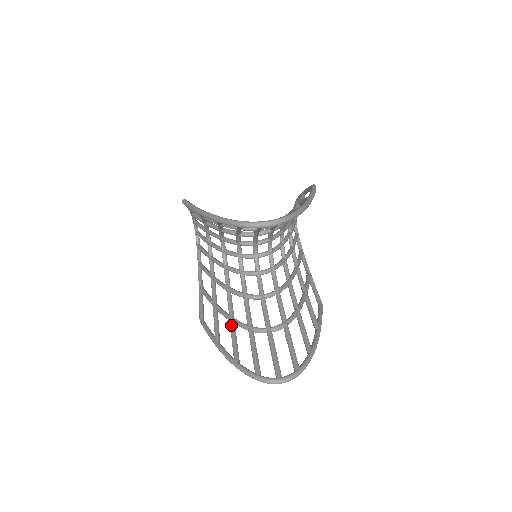
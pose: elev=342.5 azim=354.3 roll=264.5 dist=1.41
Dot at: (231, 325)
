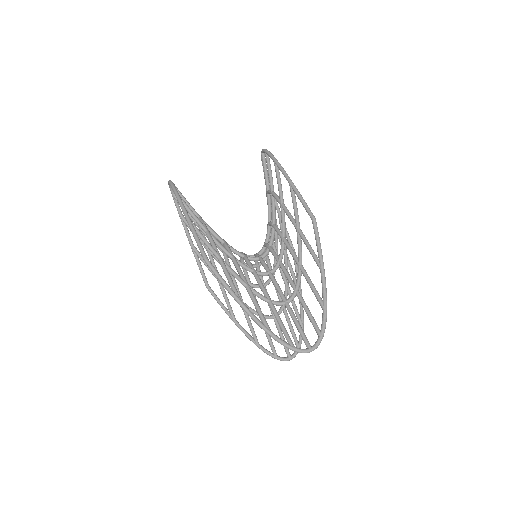
Dot at: (244, 311)
